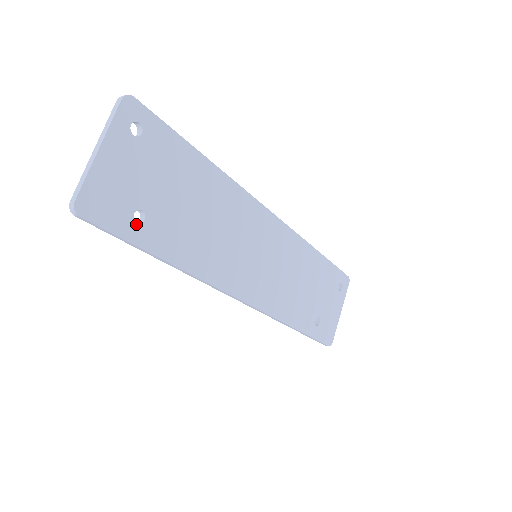
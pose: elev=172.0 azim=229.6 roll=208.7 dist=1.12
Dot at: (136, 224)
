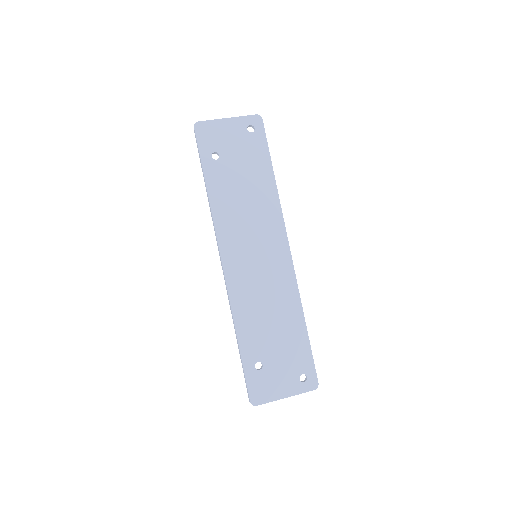
Dot at: (211, 156)
